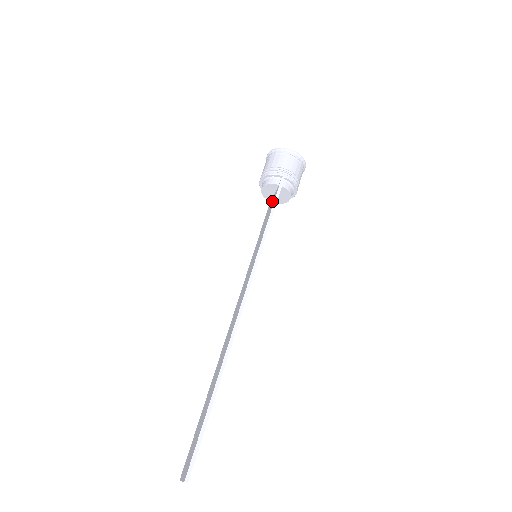
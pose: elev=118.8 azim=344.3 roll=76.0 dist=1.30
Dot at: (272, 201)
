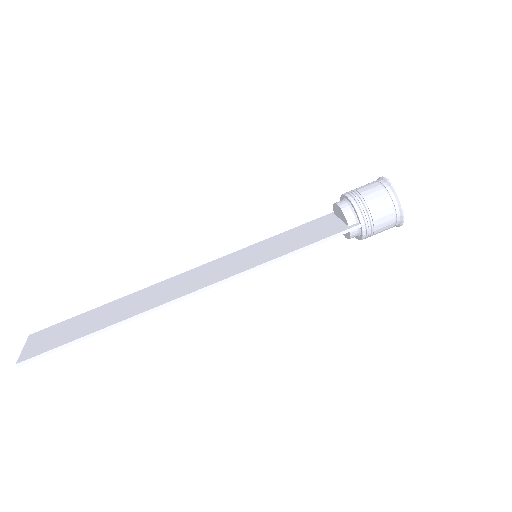
Dot at: (328, 227)
